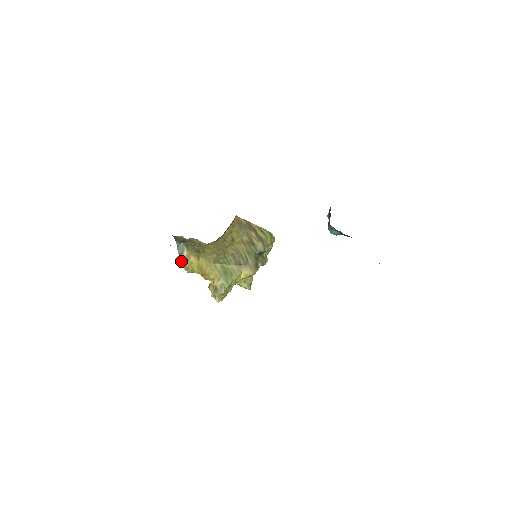
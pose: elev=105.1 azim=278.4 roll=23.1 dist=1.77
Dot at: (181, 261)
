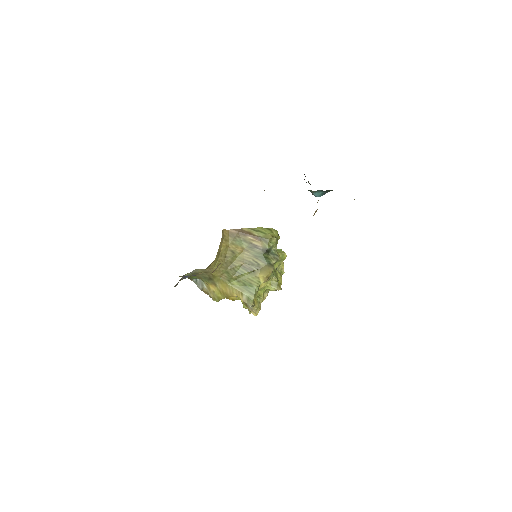
Dot at: occluded
